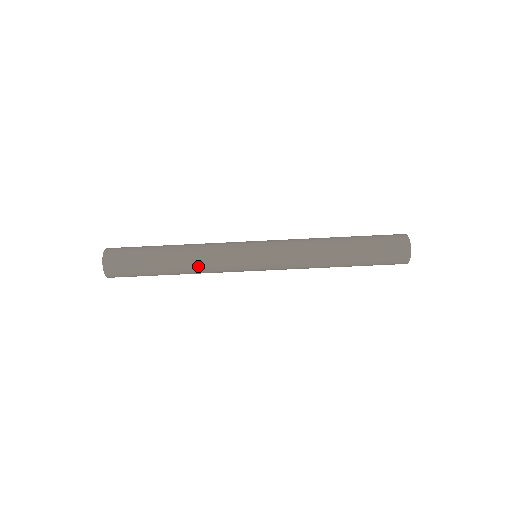
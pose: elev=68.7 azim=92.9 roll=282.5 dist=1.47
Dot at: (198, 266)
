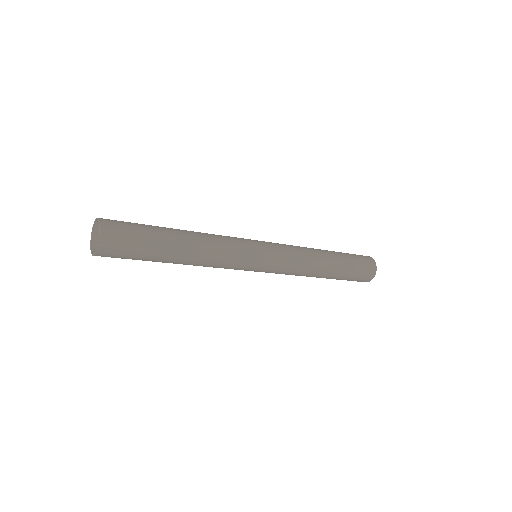
Dot at: (203, 265)
